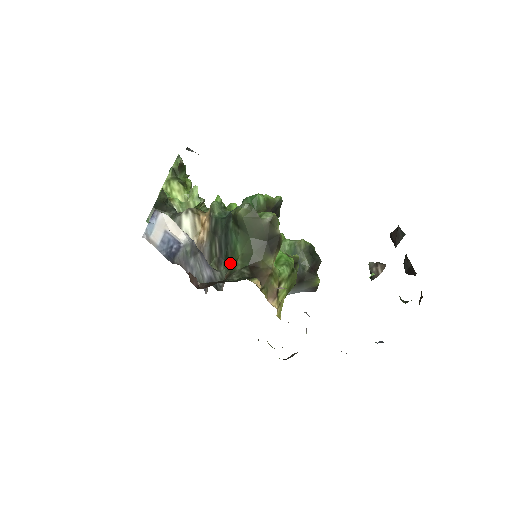
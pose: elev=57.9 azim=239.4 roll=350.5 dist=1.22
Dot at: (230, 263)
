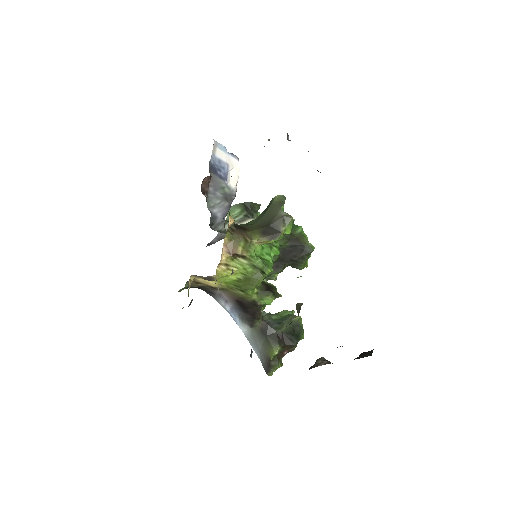
Dot at: occluded
